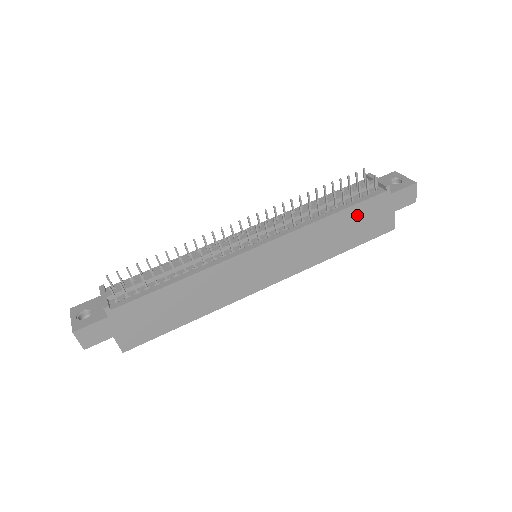
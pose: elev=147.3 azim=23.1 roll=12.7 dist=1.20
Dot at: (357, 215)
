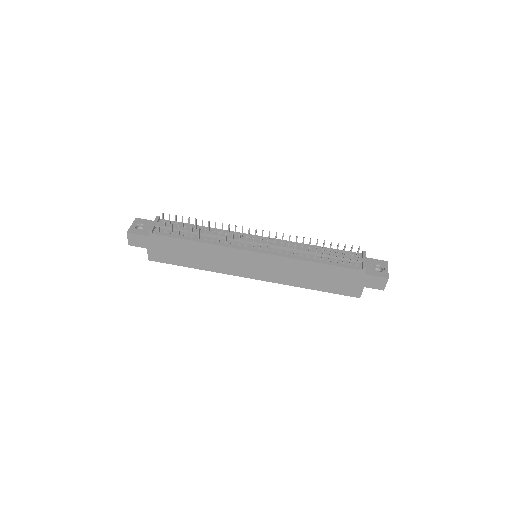
Dot at: (333, 273)
